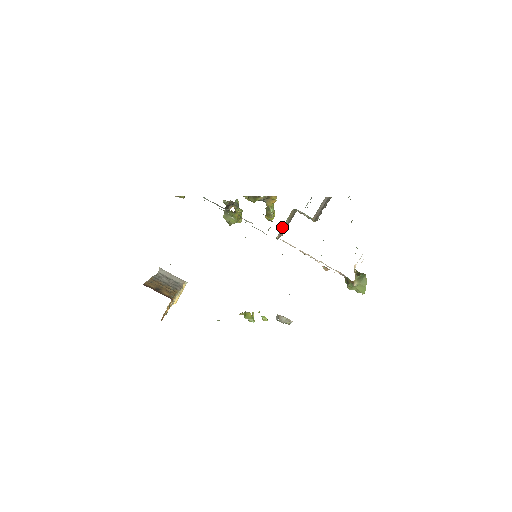
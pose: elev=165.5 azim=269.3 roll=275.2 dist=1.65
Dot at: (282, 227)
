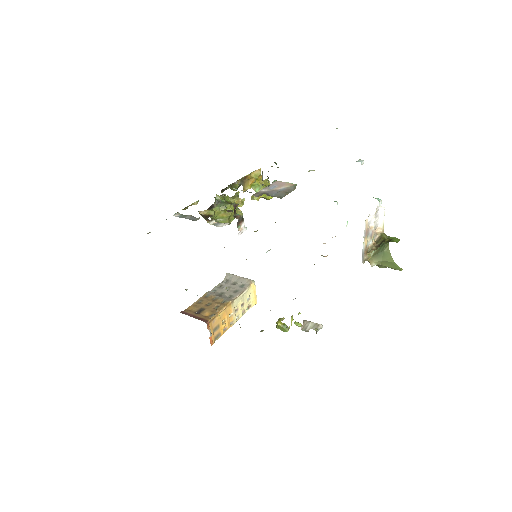
Dot at: occluded
